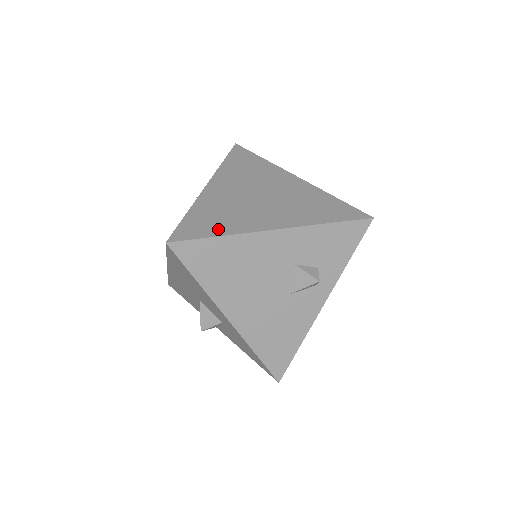
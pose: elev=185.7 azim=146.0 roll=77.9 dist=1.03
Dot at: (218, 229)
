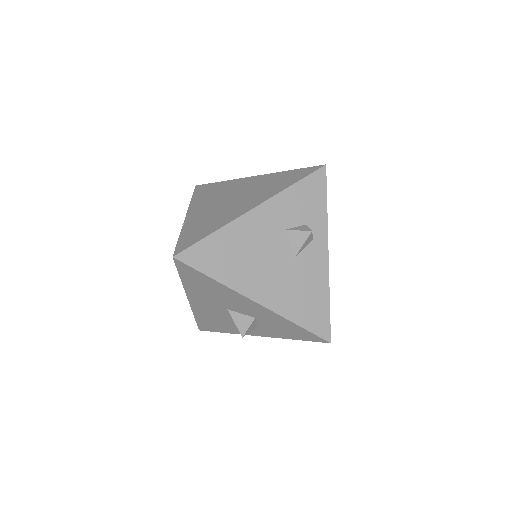
Dot at: (209, 230)
